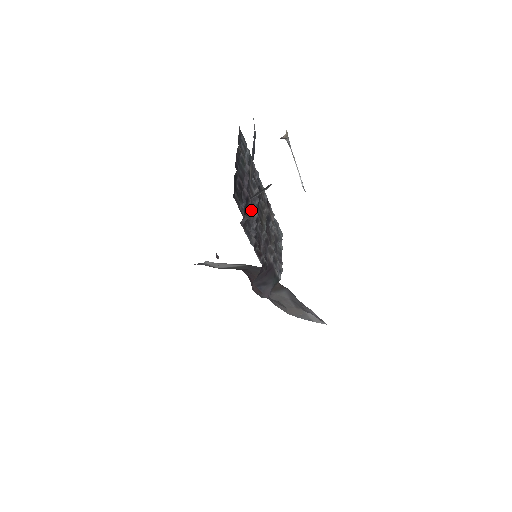
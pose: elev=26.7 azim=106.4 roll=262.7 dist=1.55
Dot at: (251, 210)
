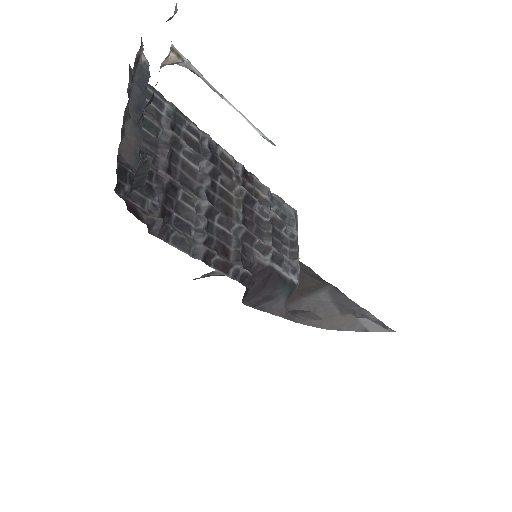
Dot at: (189, 200)
